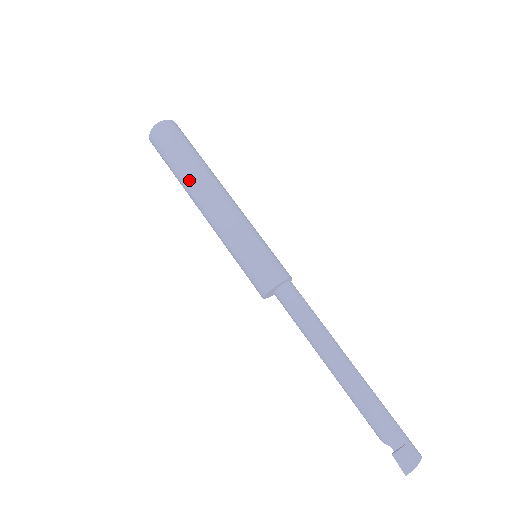
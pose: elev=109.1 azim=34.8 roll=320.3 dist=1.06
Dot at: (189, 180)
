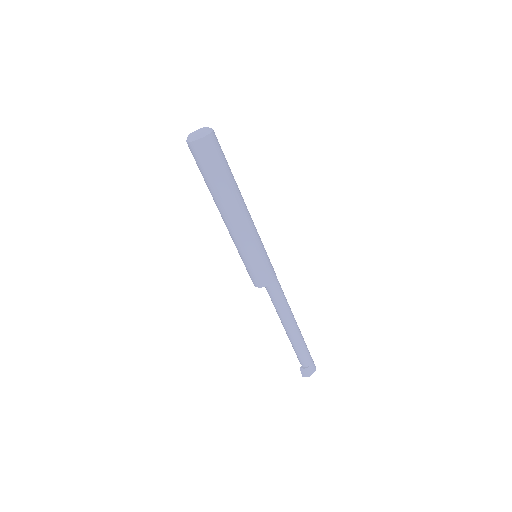
Dot at: (215, 198)
